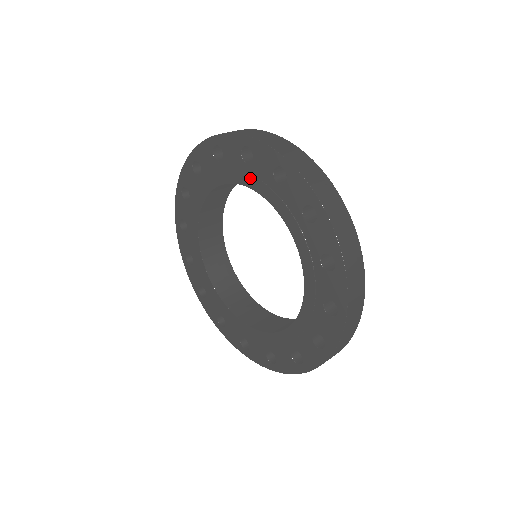
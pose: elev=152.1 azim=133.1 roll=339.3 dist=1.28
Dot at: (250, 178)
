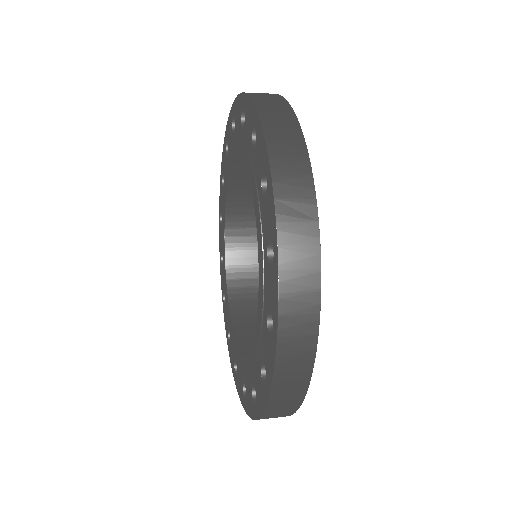
Dot at: (242, 146)
